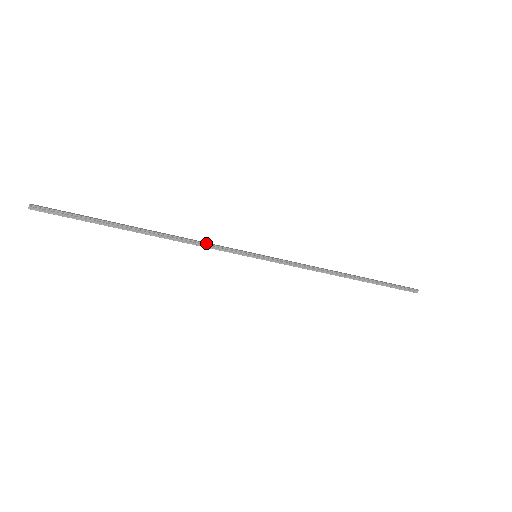
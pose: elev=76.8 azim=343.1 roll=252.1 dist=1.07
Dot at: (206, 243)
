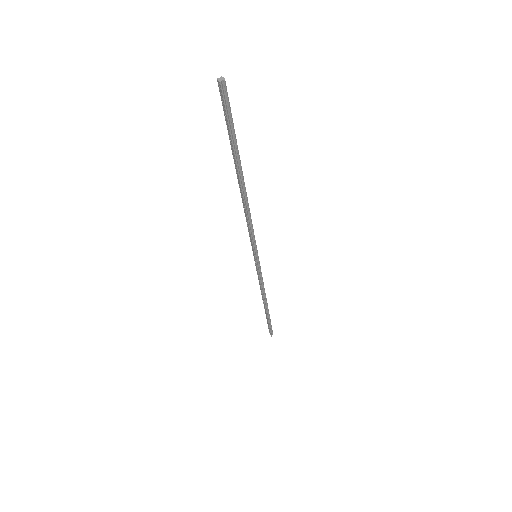
Dot at: occluded
